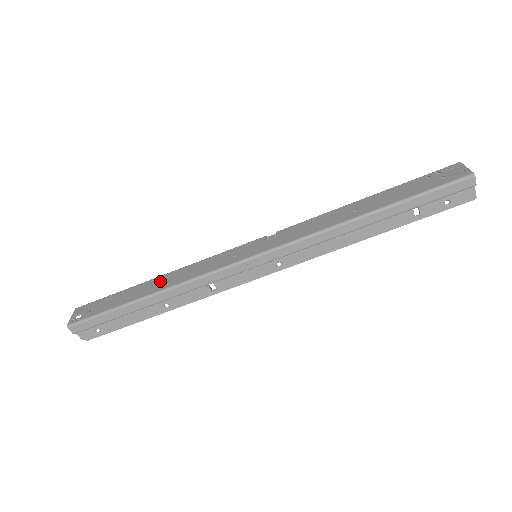
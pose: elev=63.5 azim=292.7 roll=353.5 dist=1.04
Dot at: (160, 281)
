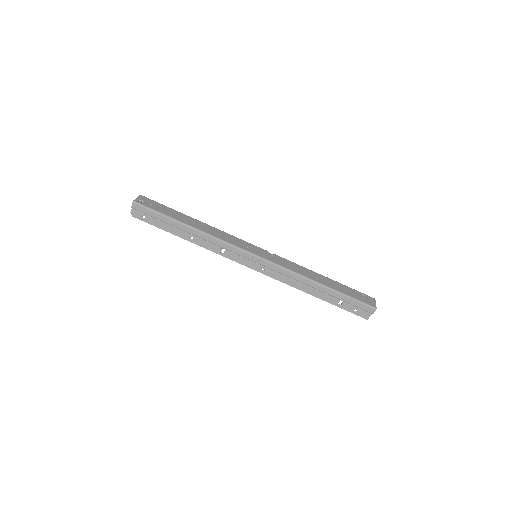
Dot at: (200, 224)
